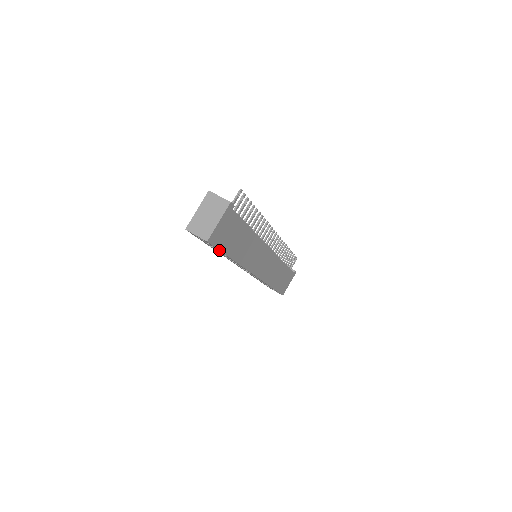
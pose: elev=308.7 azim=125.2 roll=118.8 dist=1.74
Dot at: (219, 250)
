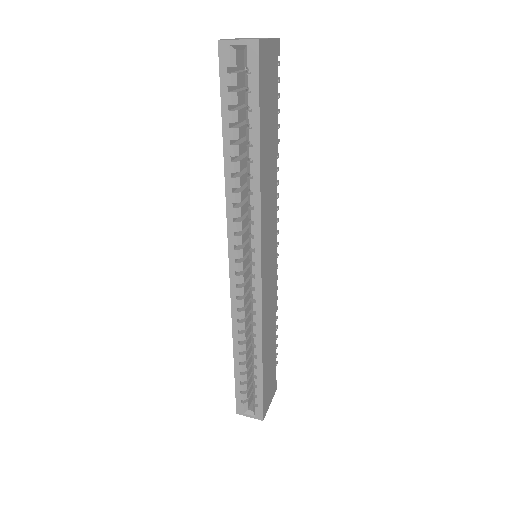
Dot at: (259, 96)
